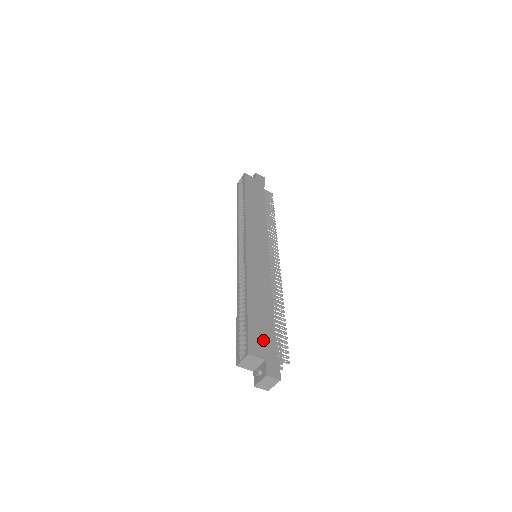
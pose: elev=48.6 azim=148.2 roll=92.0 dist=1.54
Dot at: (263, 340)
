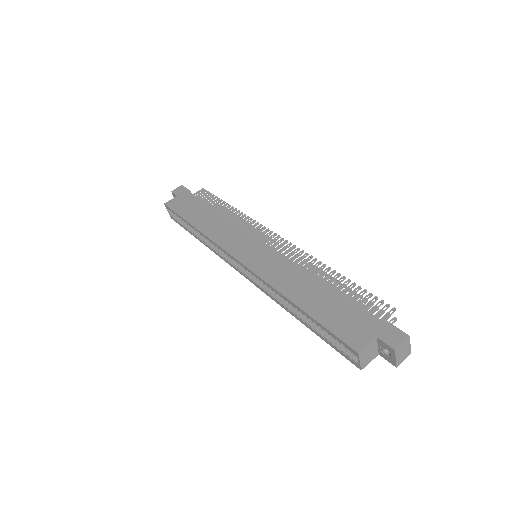
Dot at: (352, 322)
